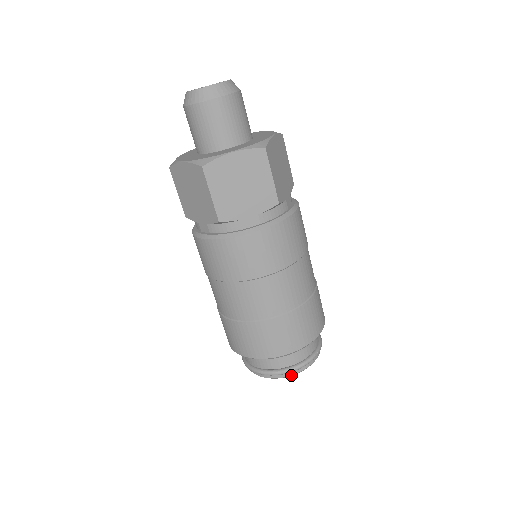
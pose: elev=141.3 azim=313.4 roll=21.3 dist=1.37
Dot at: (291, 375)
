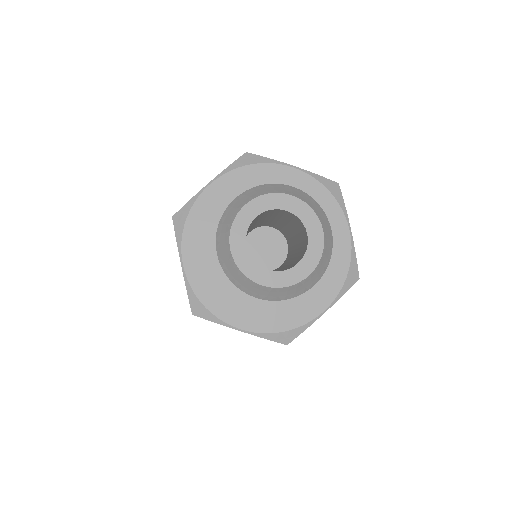
Dot at: occluded
